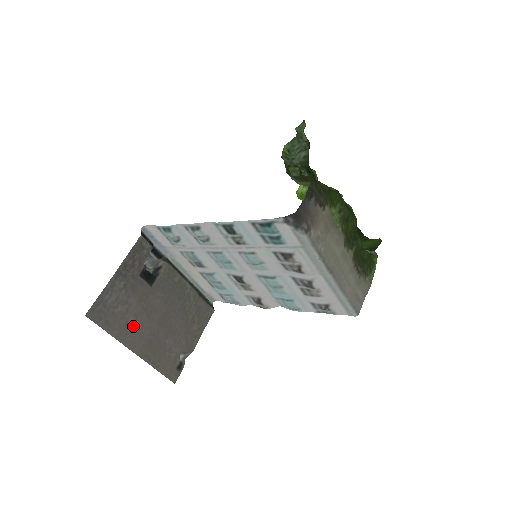
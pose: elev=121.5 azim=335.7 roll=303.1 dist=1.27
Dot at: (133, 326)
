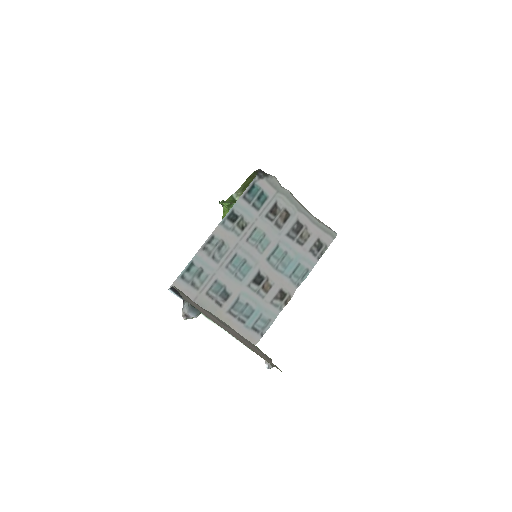
Dot at: (218, 323)
